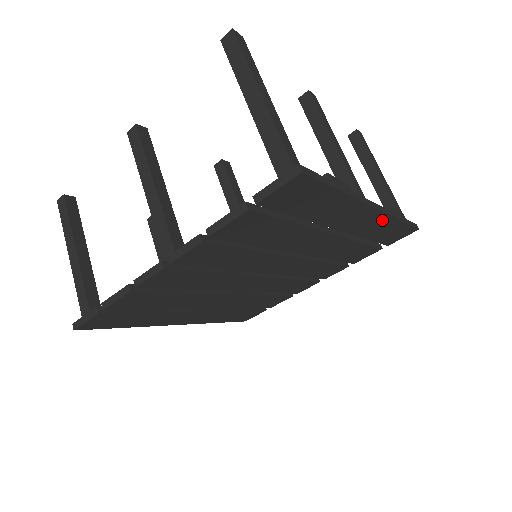
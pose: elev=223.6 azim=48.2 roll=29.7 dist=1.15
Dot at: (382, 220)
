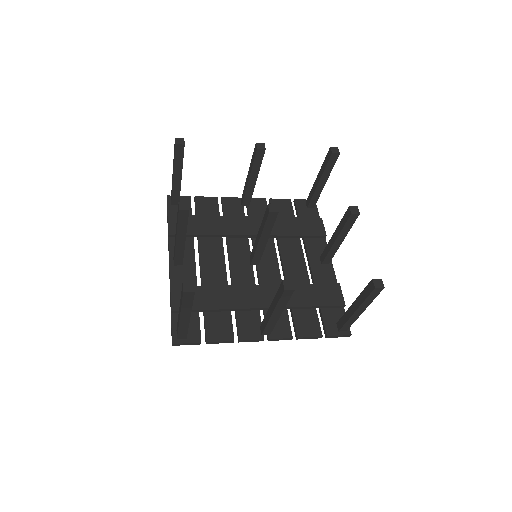
Dot at: occluded
